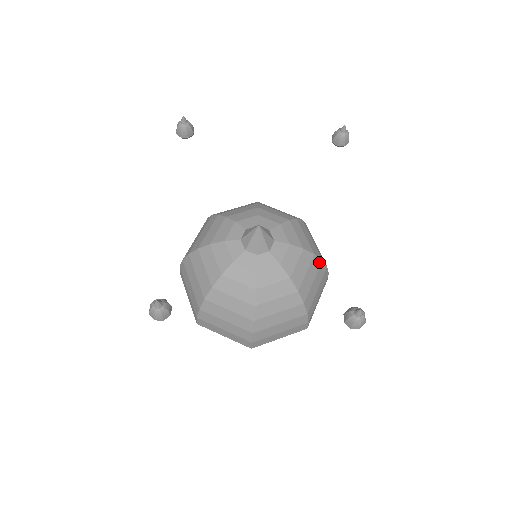
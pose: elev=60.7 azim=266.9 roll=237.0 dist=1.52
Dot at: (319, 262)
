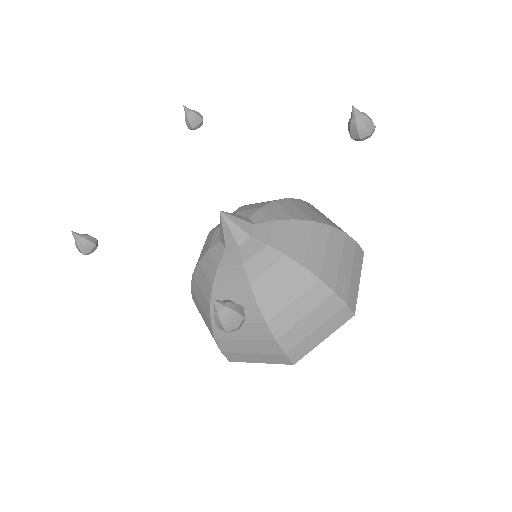
Dot at: (299, 201)
